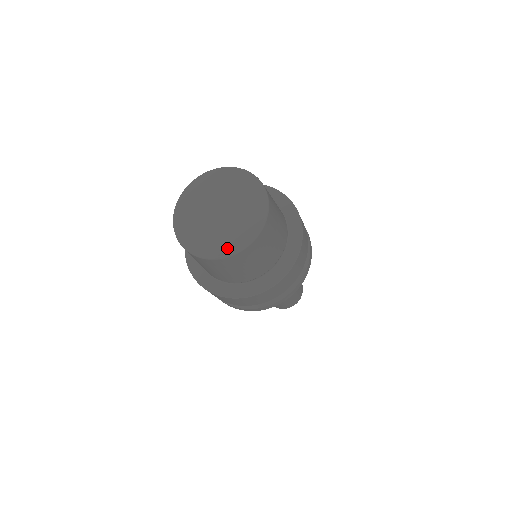
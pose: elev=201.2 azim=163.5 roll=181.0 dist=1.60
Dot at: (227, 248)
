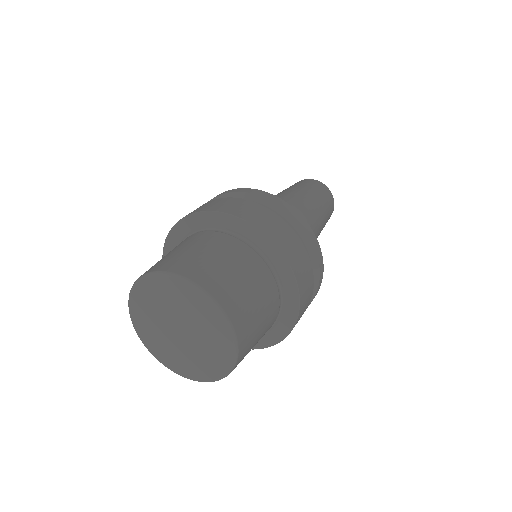
Dot at: (162, 358)
